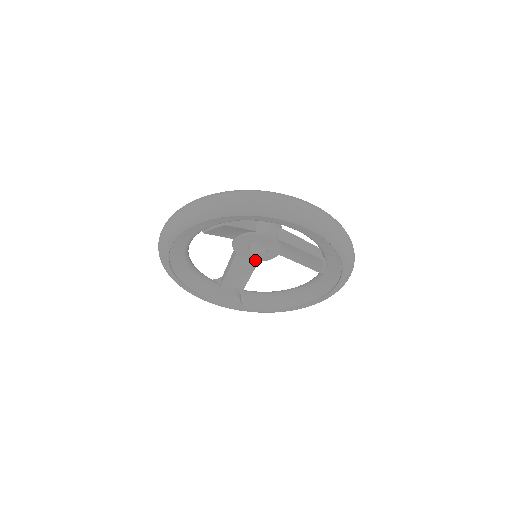
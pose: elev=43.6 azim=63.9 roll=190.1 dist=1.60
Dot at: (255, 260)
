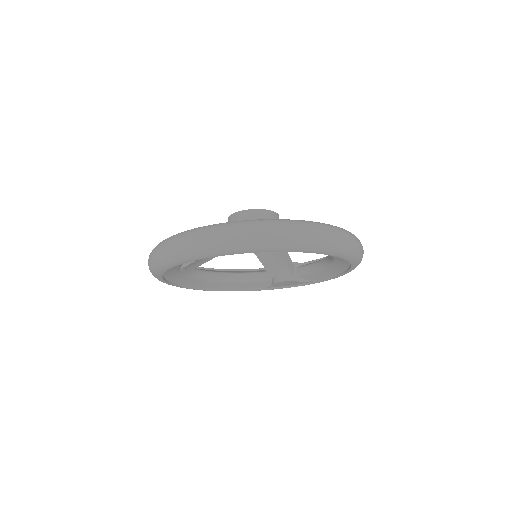
Dot at: occluded
